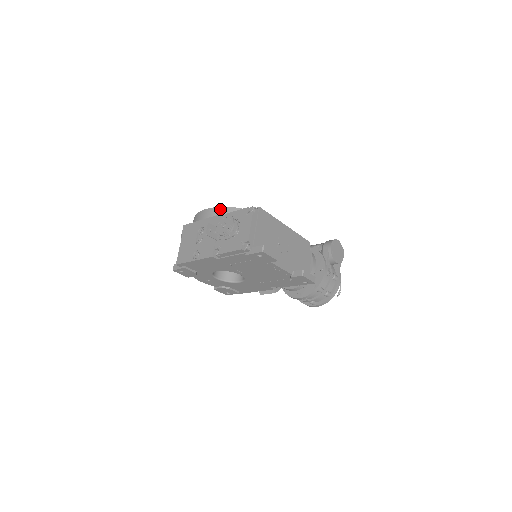
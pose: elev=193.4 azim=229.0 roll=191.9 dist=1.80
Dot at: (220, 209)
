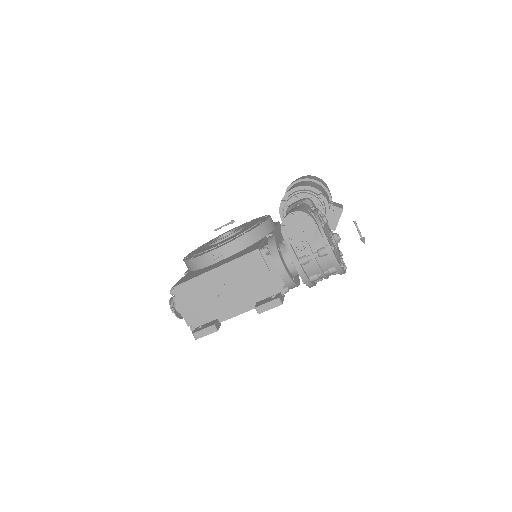
Dot at: occluded
